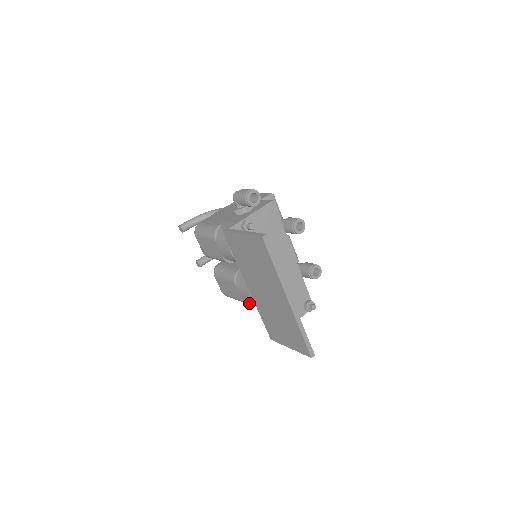
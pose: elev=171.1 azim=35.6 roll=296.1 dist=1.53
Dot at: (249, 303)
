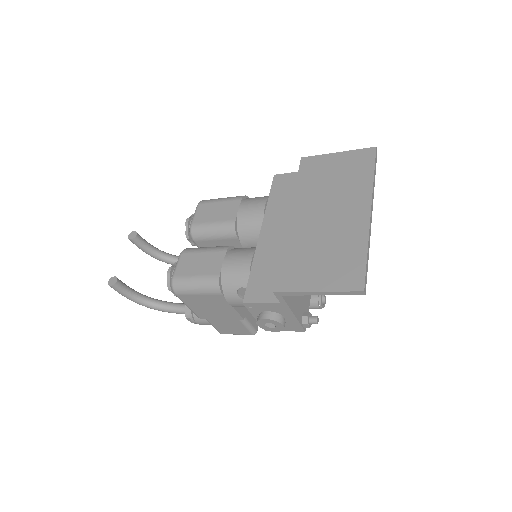
Dot at: (220, 288)
